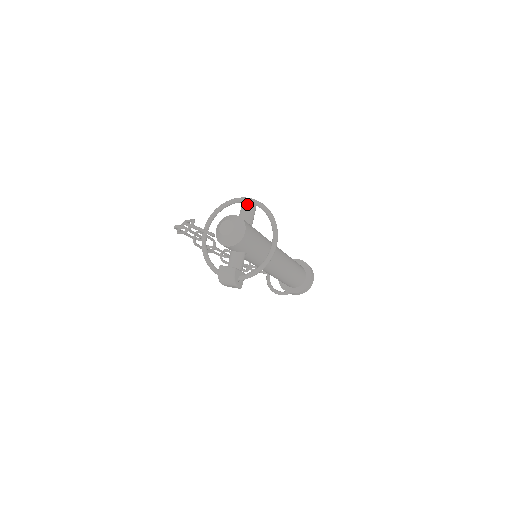
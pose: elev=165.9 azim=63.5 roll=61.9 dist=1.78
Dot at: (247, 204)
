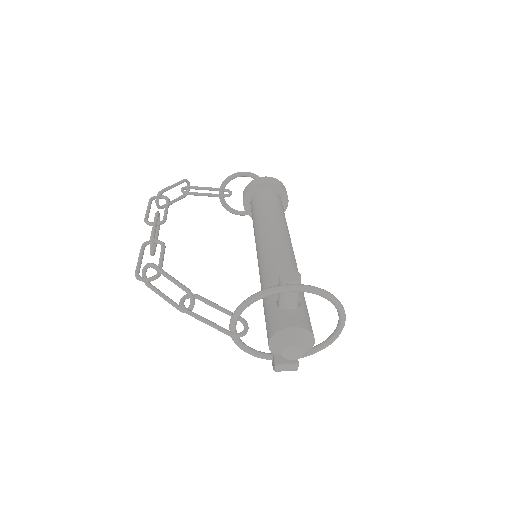
Dot at: occluded
